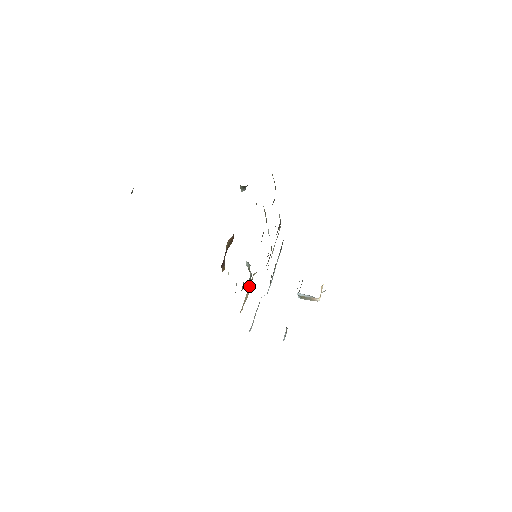
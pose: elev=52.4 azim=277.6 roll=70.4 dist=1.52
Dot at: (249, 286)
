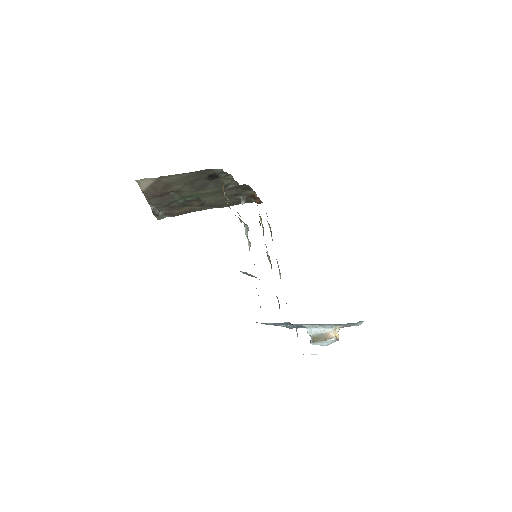
Dot at: occluded
